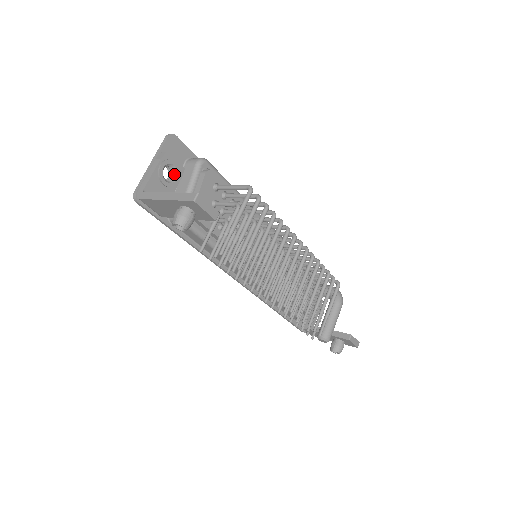
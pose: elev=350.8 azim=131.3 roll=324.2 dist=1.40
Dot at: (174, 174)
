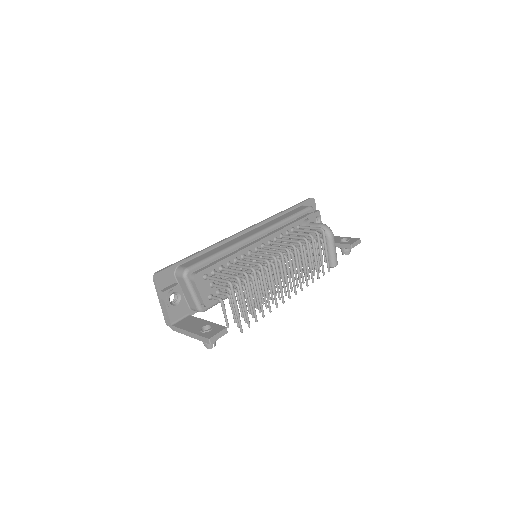
Dot at: (177, 294)
